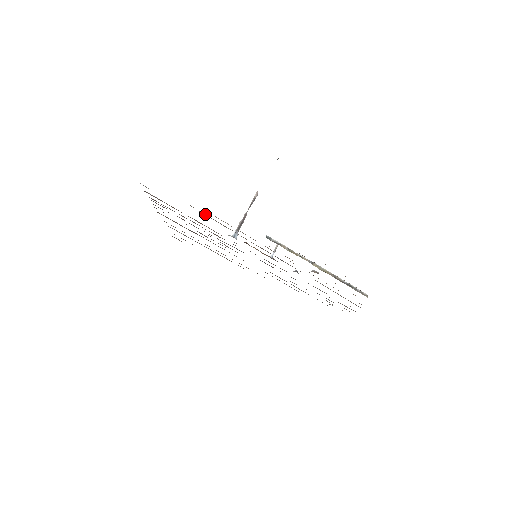
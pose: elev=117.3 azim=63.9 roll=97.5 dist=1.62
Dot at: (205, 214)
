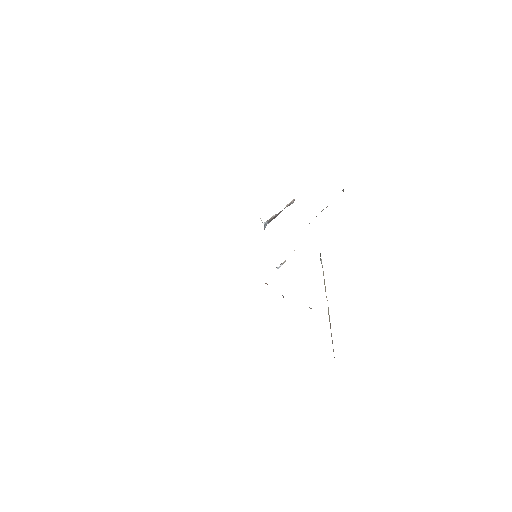
Dot at: occluded
